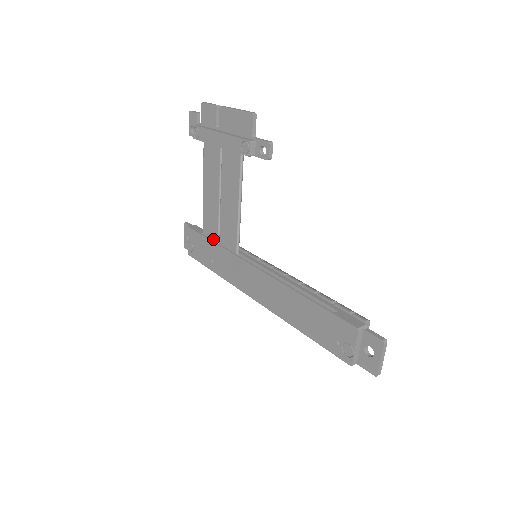
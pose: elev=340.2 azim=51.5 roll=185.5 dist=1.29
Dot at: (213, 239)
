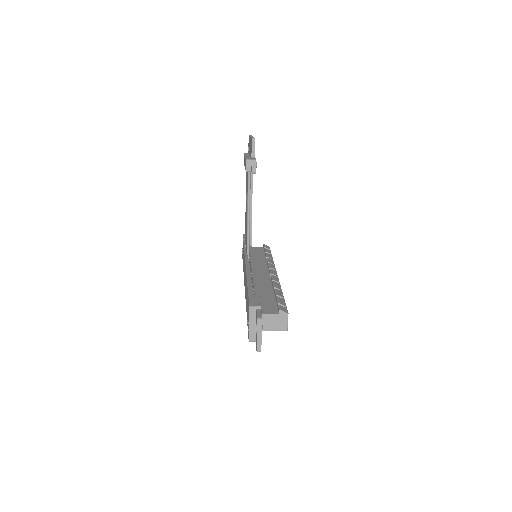
Dot at: (245, 243)
